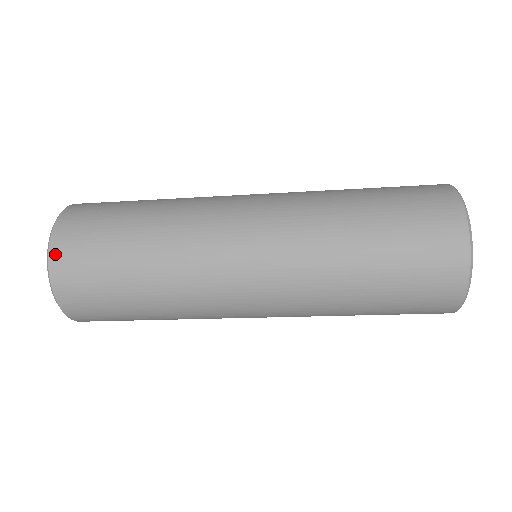
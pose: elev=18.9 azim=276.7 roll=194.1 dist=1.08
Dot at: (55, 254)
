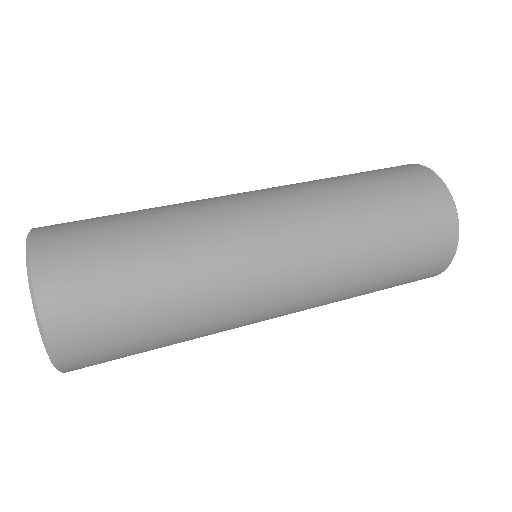
Dot at: occluded
